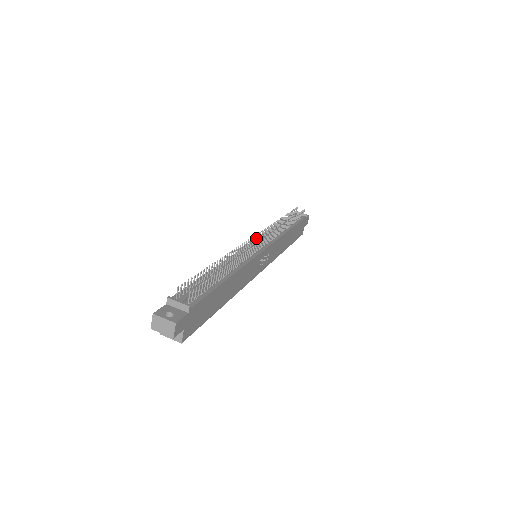
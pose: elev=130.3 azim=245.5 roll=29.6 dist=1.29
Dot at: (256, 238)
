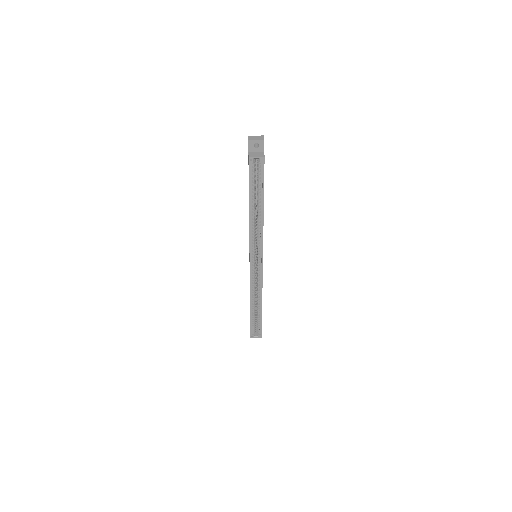
Dot at: occluded
